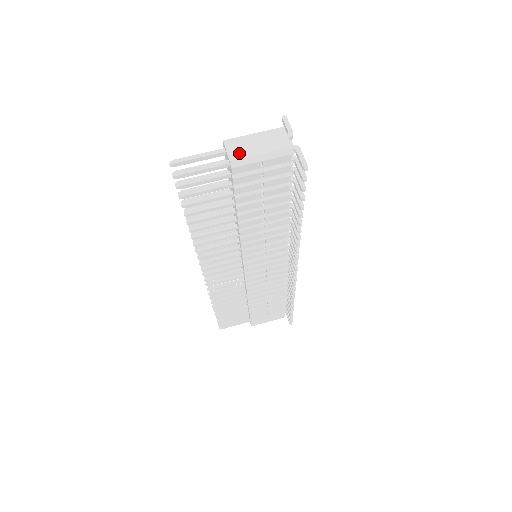
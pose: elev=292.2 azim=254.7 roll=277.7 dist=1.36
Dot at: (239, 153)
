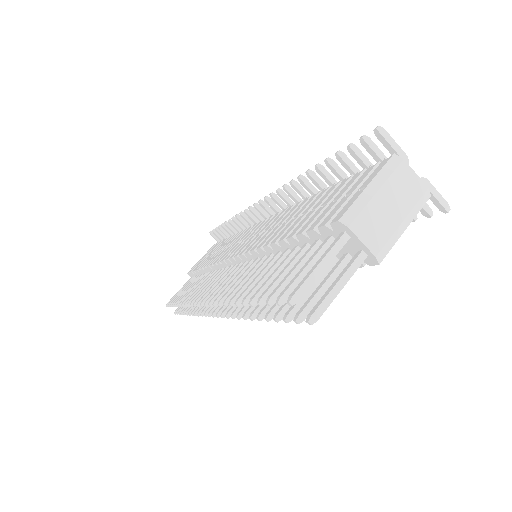
Dot at: (378, 235)
